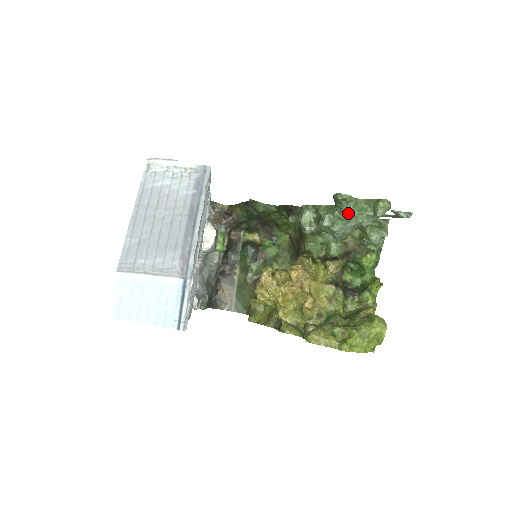
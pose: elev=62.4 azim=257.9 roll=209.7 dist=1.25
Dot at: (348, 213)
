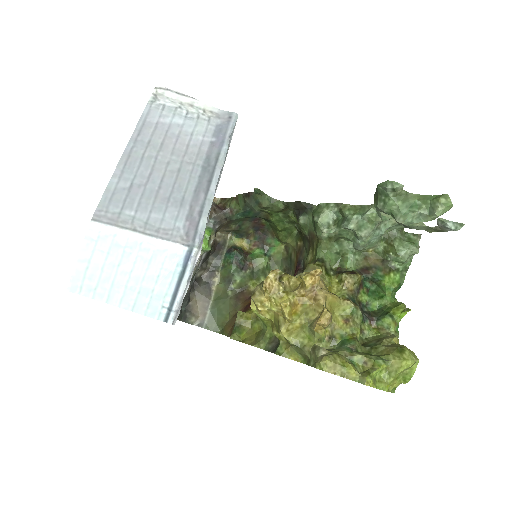
Dot at: (394, 209)
